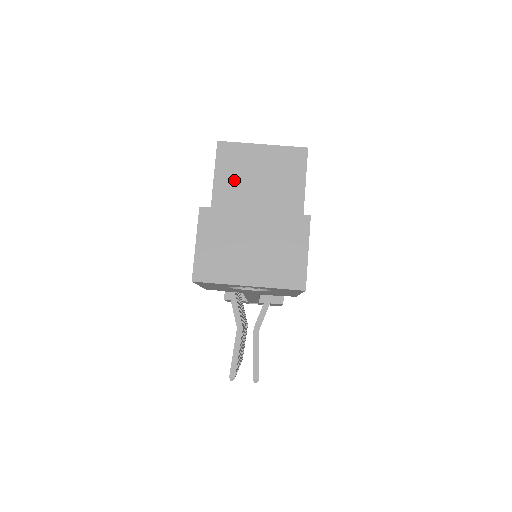
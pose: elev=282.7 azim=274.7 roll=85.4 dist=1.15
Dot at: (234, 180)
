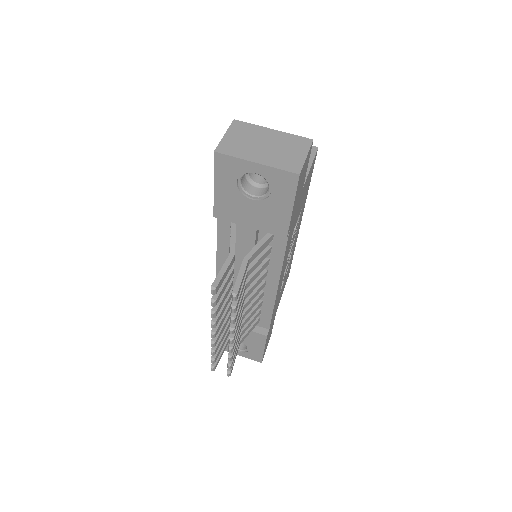
Dot at: occluded
